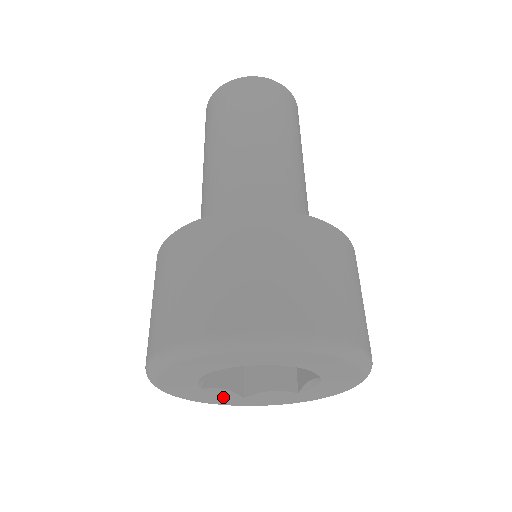
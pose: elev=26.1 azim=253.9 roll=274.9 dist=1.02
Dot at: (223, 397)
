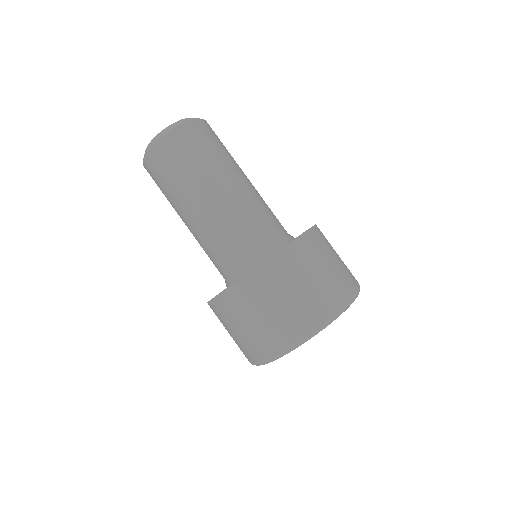
Dot at: occluded
